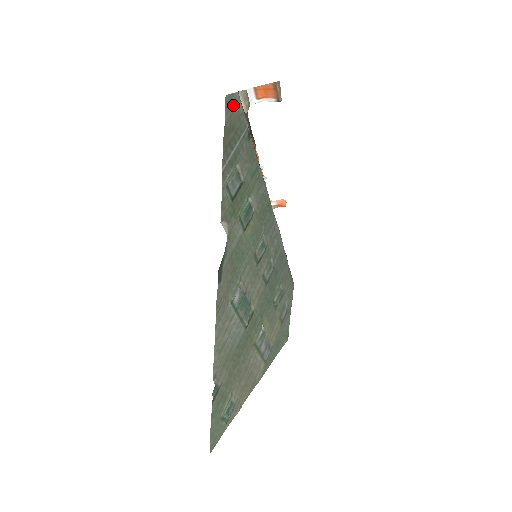
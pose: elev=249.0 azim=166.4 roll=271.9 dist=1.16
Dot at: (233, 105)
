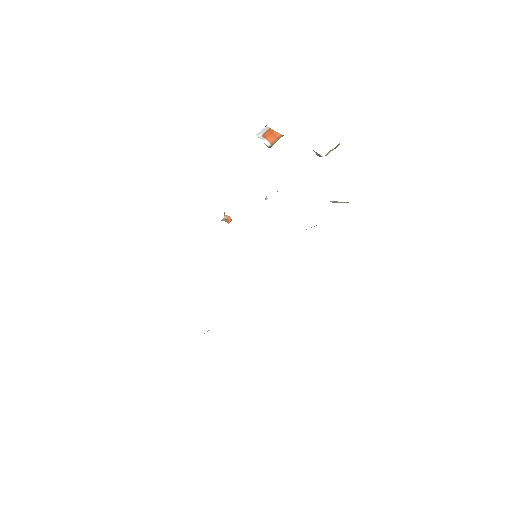
Dot at: occluded
